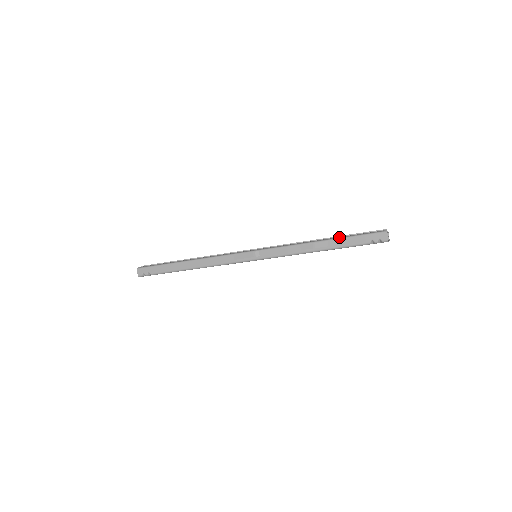
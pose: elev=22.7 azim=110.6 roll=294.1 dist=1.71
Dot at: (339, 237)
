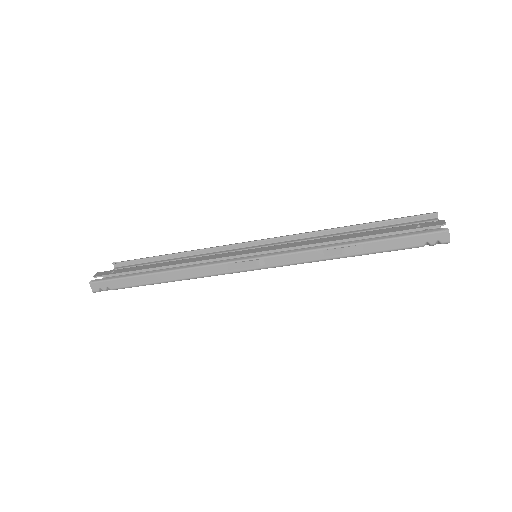
Dot at: (379, 238)
